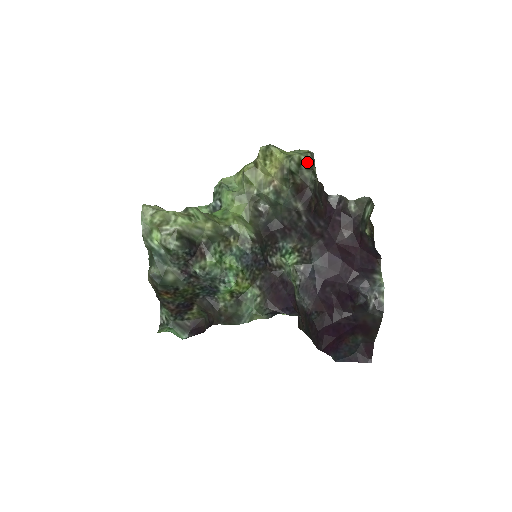
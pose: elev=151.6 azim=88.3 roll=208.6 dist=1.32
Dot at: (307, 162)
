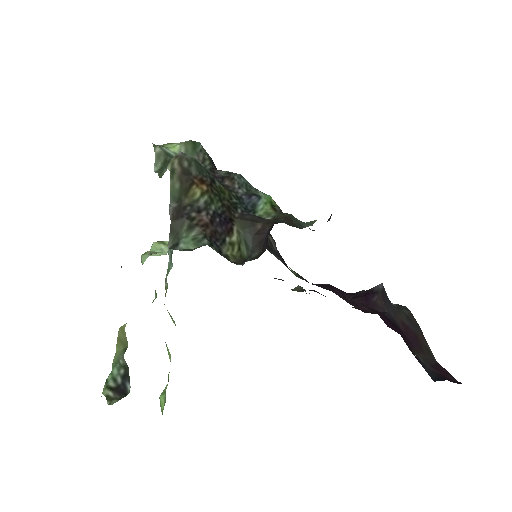
Dot at: occluded
